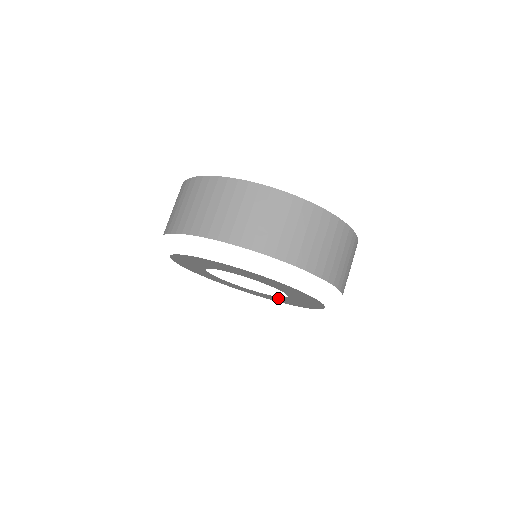
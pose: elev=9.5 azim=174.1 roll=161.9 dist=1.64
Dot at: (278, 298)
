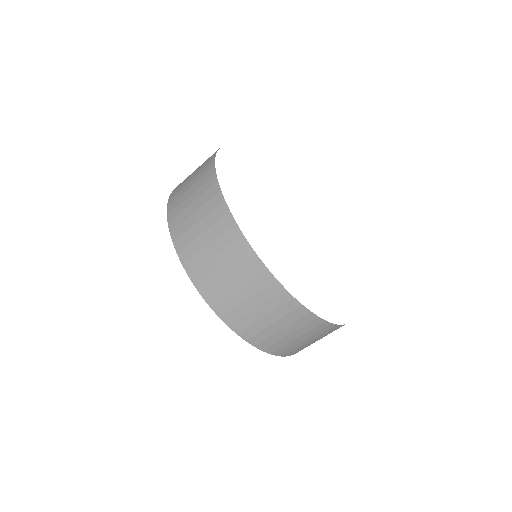
Dot at: occluded
